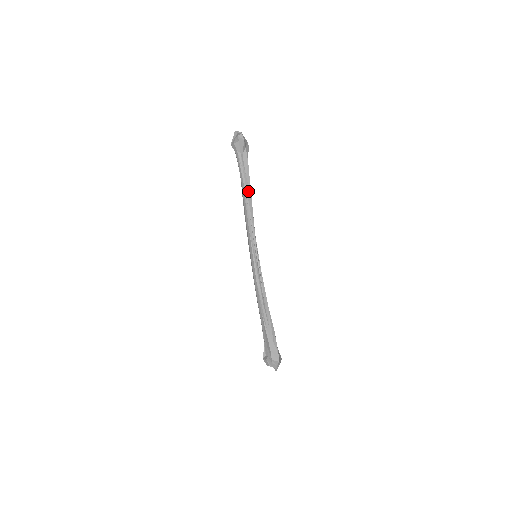
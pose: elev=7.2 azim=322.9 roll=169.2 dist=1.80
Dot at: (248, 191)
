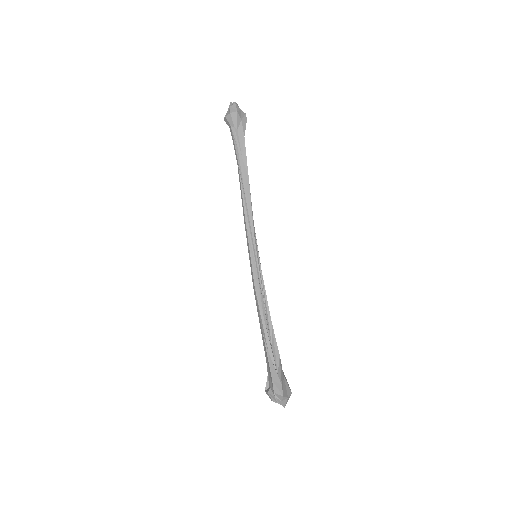
Dot at: (244, 174)
